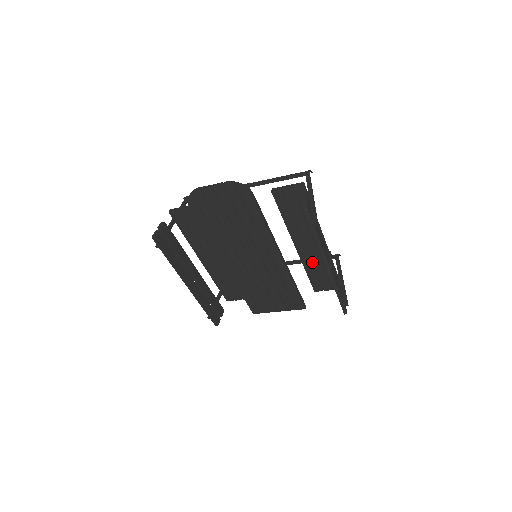
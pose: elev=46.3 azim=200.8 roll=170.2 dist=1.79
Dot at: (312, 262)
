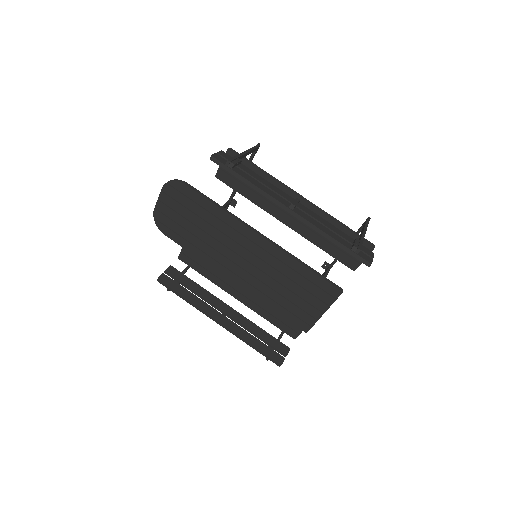
Dot at: (314, 232)
